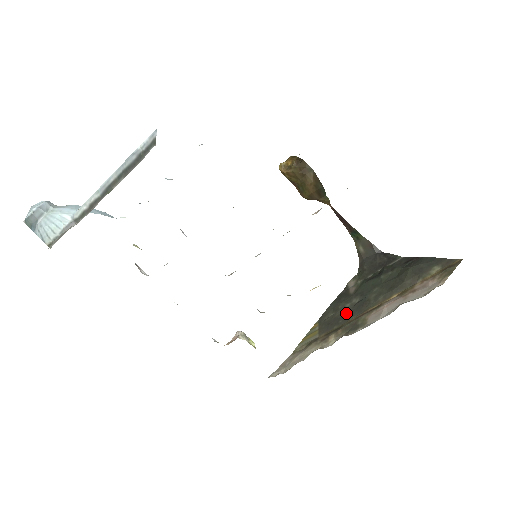
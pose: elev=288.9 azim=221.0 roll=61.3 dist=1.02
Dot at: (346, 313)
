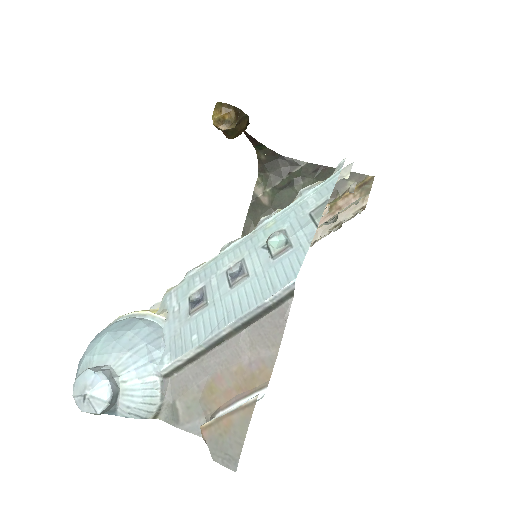
Dot at: occluded
